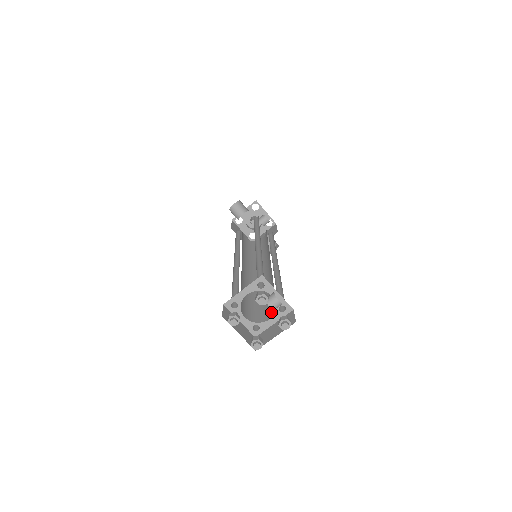
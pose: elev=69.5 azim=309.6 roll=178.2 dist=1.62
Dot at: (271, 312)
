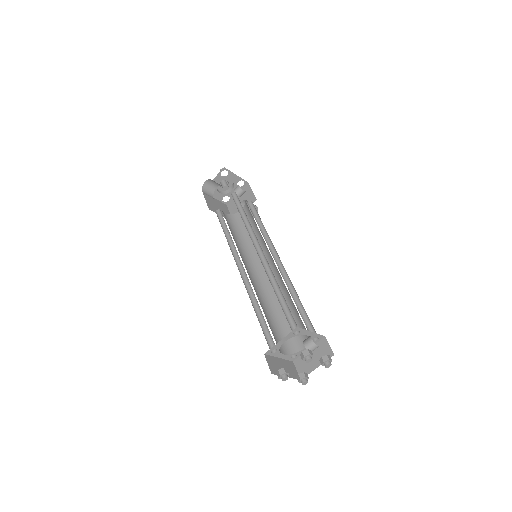
Dot at: (303, 339)
